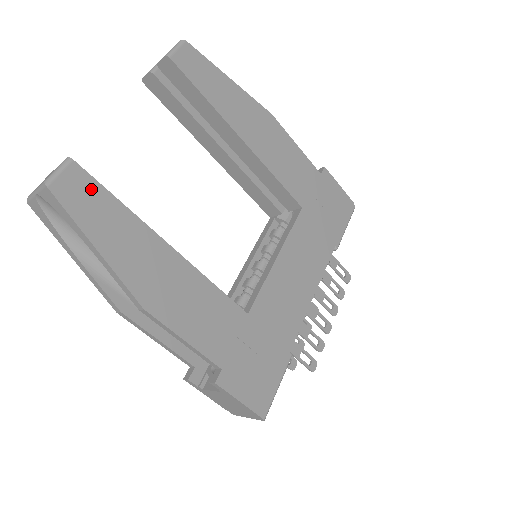
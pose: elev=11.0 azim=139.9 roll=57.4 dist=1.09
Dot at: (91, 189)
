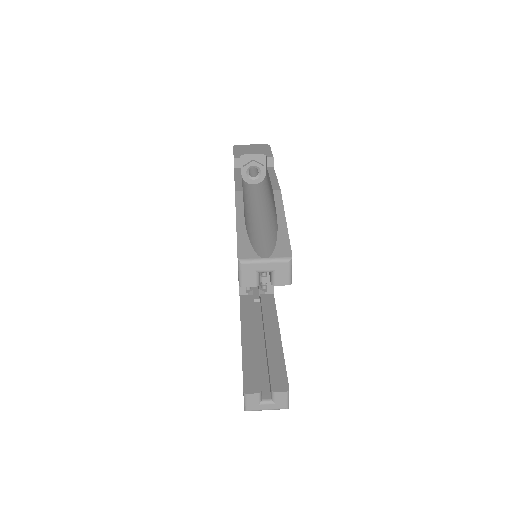
Dot at: occluded
